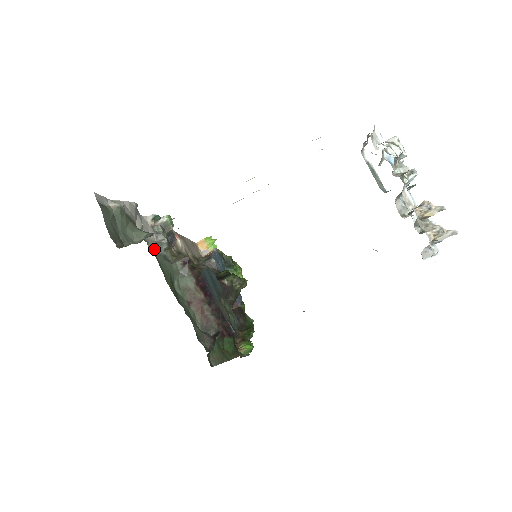
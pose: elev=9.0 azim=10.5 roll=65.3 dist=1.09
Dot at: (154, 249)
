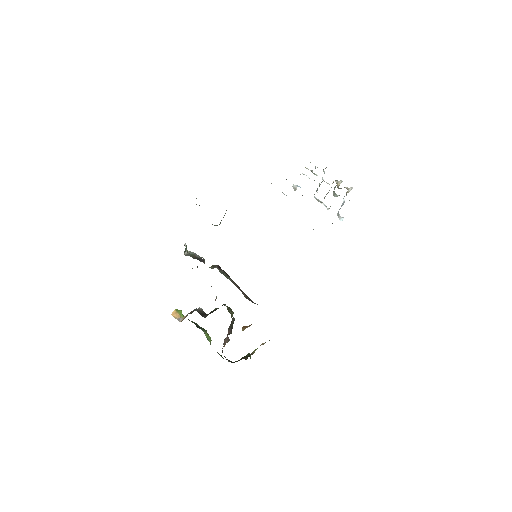
Dot at: occluded
